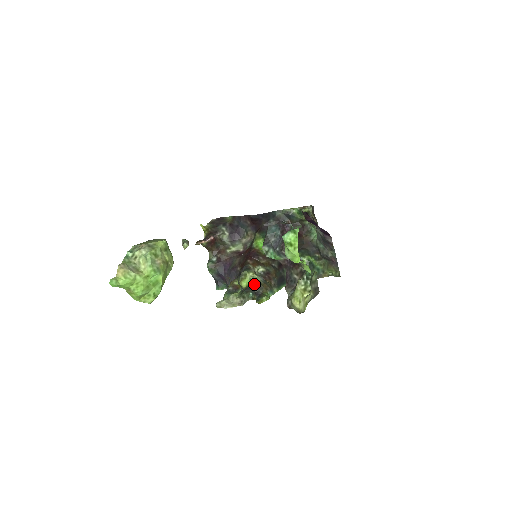
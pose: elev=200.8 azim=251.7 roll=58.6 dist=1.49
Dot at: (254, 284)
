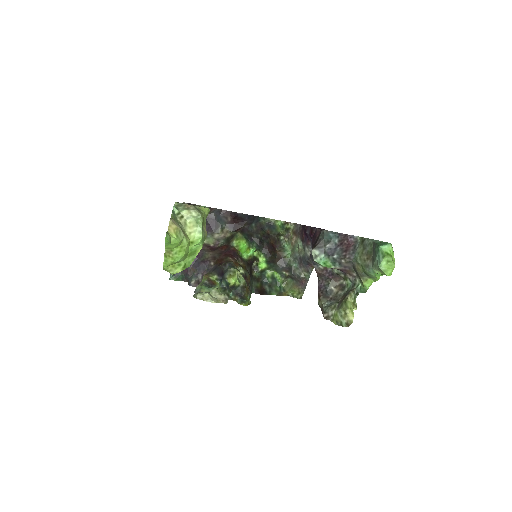
Dot at: (240, 284)
